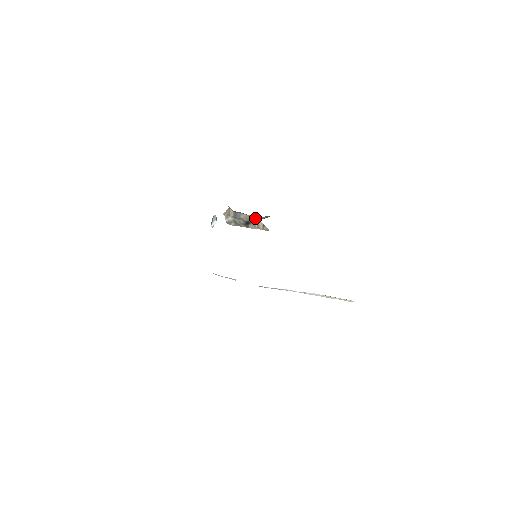
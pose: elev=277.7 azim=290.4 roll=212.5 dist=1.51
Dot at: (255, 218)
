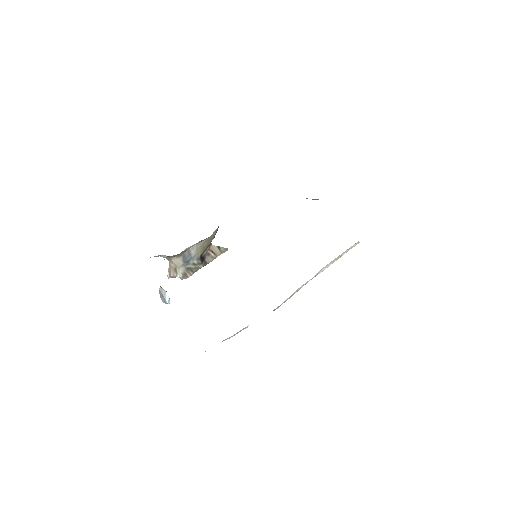
Dot at: (206, 243)
